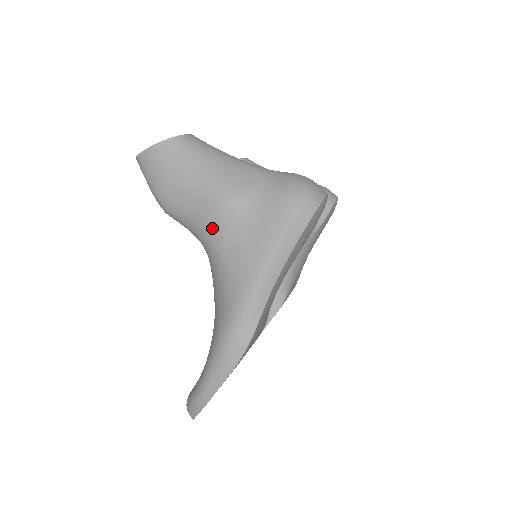
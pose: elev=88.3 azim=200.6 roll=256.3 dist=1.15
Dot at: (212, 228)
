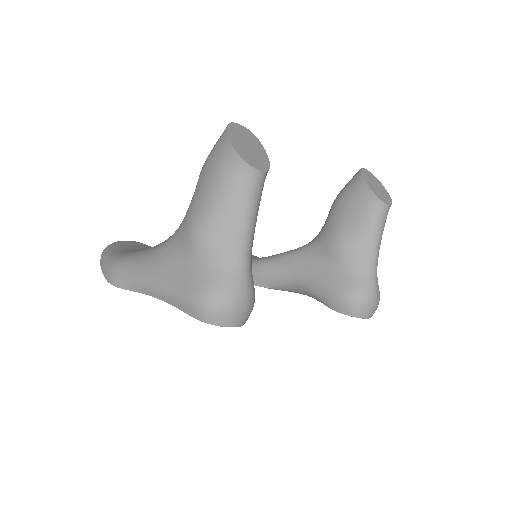
Dot at: (182, 227)
